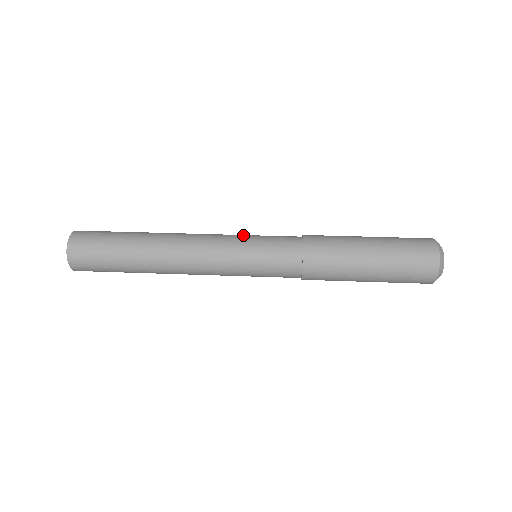
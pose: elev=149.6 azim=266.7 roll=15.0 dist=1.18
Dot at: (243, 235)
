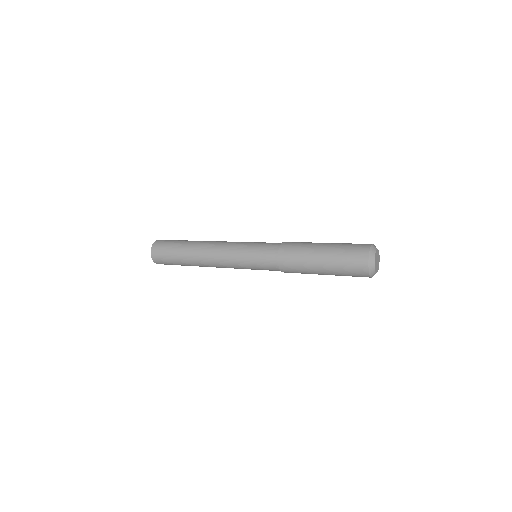
Dot at: occluded
